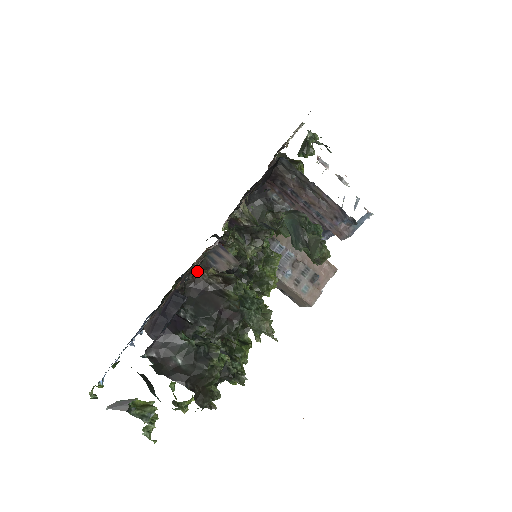
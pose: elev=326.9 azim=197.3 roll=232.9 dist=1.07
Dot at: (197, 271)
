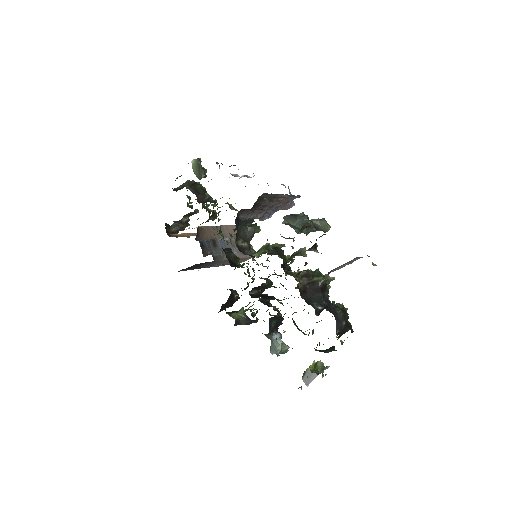
Dot at: (305, 284)
